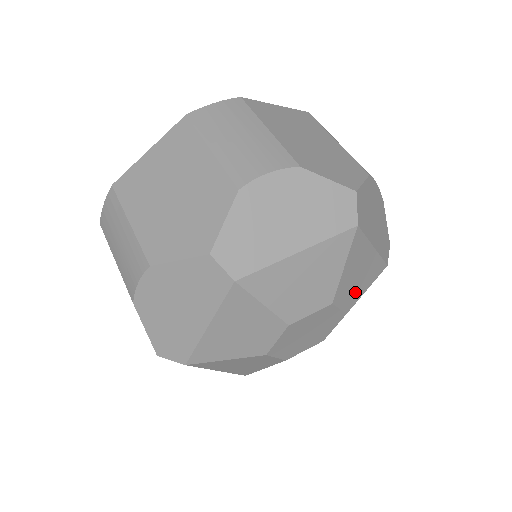
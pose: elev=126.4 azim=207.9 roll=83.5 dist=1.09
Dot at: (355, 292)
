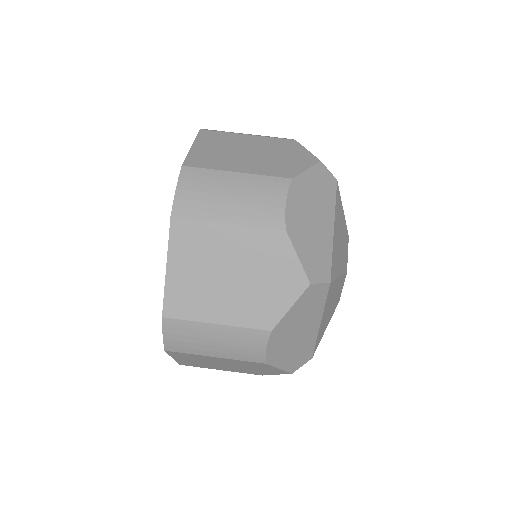
Dot at: occluded
